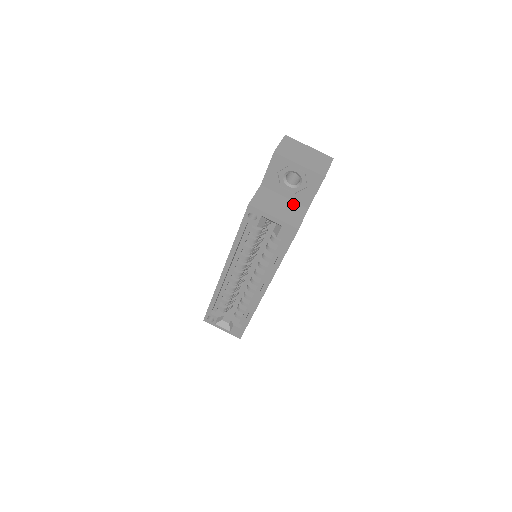
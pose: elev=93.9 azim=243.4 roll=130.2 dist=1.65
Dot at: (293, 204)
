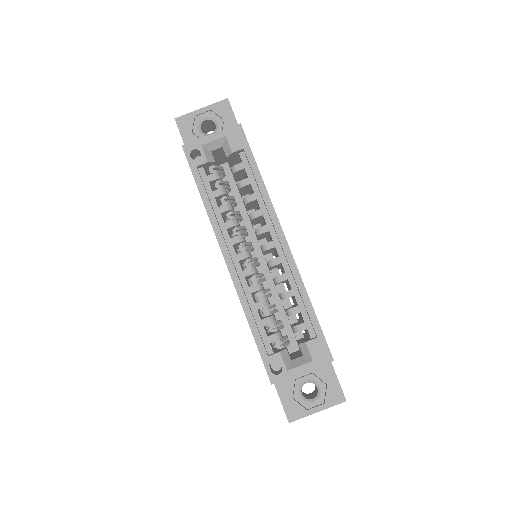
Dot at: occluded
